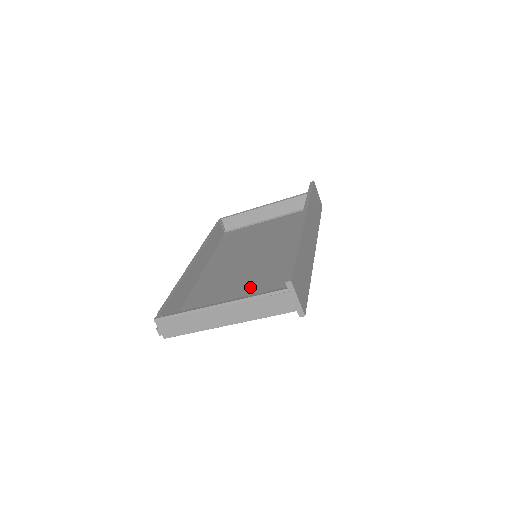
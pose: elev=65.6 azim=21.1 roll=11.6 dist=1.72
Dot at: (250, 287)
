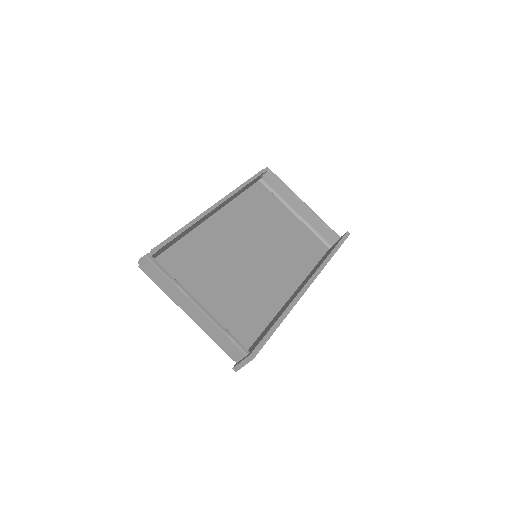
Dot at: (228, 291)
